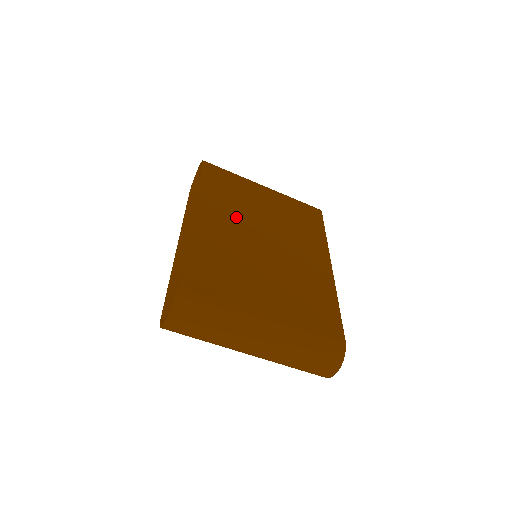
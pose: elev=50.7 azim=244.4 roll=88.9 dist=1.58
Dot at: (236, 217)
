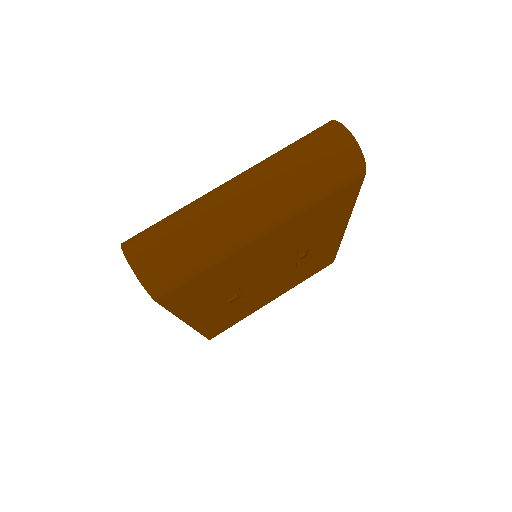
Dot at: occluded
